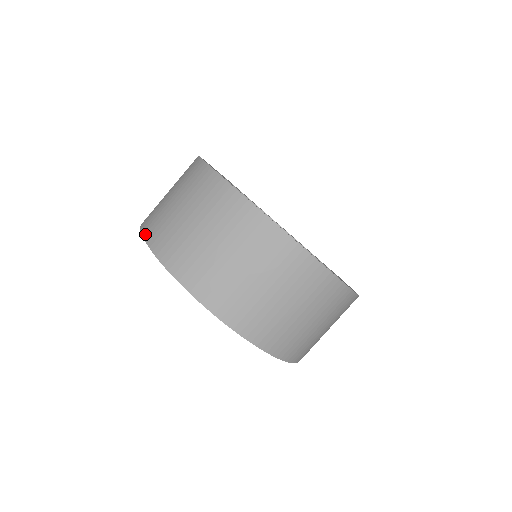
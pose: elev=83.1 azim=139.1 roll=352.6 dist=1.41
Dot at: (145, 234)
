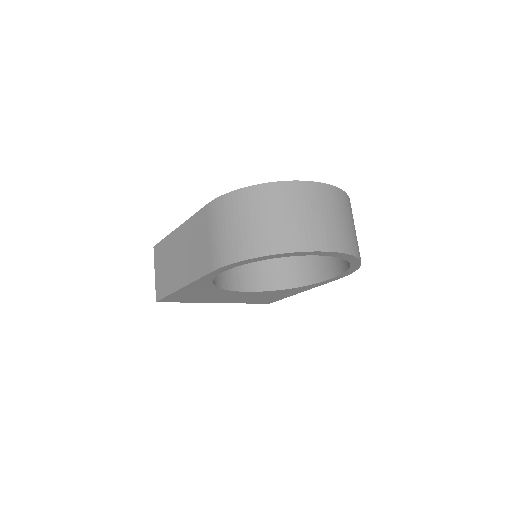
Dot at: (260, 254)
